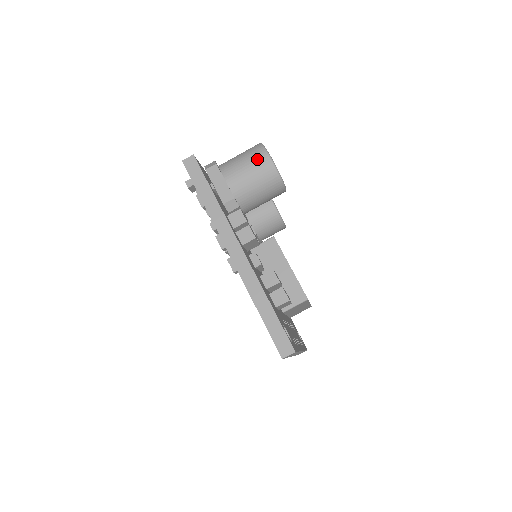
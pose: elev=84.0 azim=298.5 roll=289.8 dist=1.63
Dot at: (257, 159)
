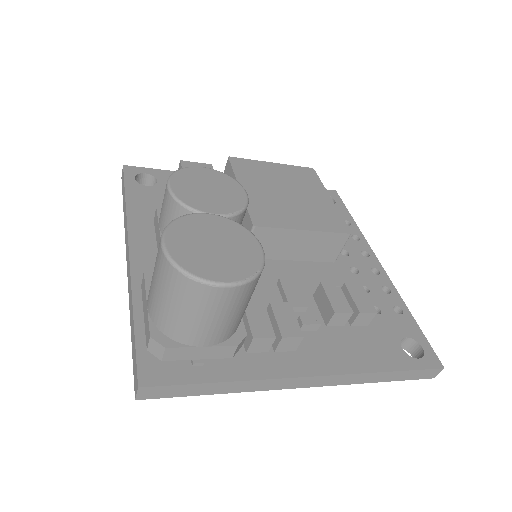
Dot at: (212, 303)
